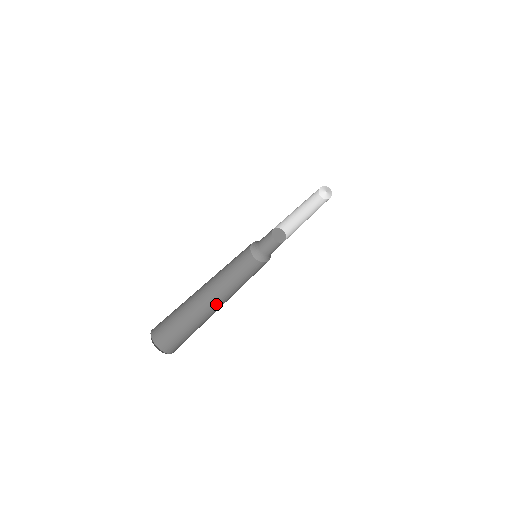
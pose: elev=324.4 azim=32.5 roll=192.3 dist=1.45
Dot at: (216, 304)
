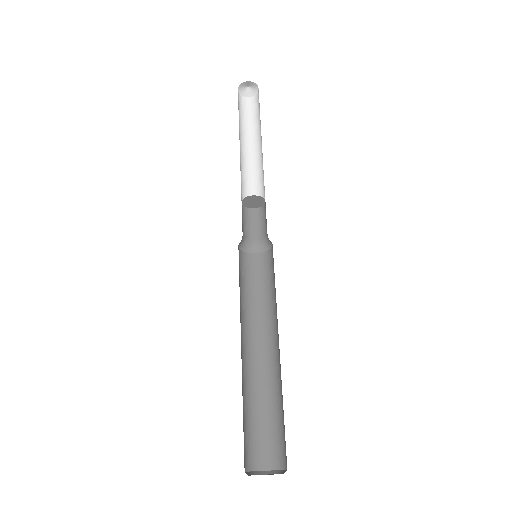
Dot at: (275, 354)
